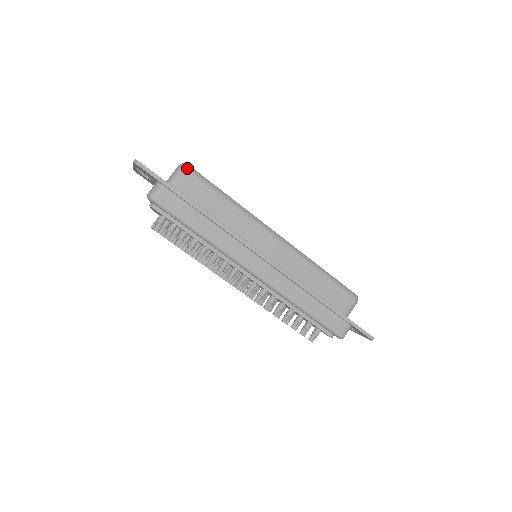
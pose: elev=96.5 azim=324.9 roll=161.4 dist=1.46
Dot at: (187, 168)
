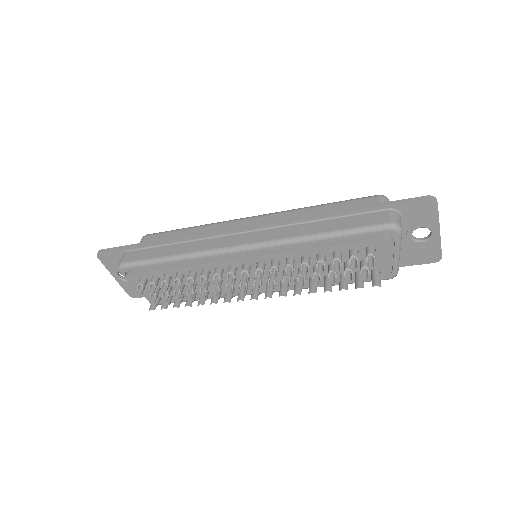
Dot at: (145, 235)
